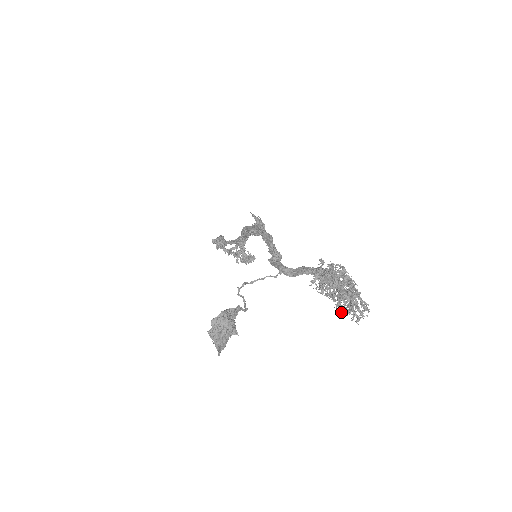
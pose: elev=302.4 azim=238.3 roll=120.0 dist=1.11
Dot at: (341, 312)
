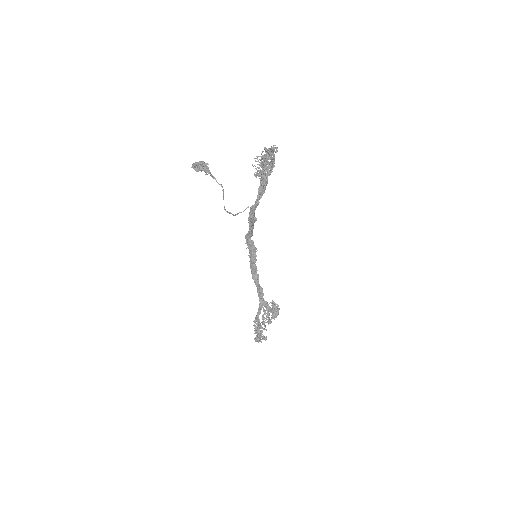
Dot at: (266, 157)
